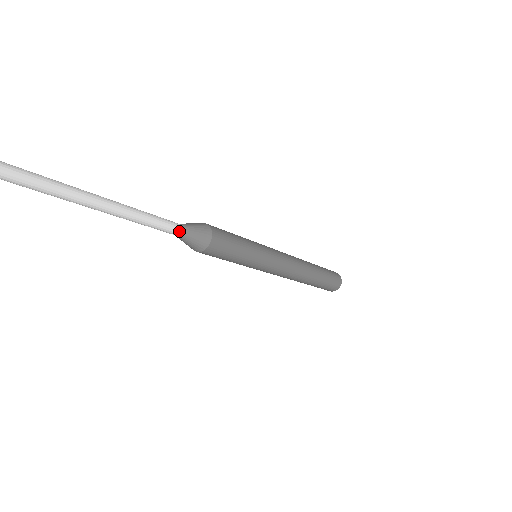
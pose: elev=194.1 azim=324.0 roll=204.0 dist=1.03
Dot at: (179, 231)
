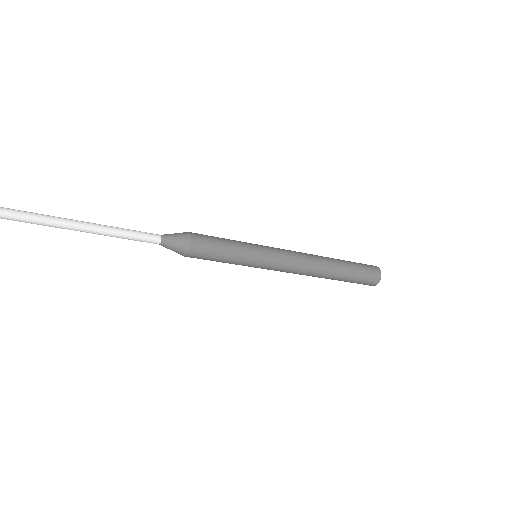
Dot at: (159, 242)
